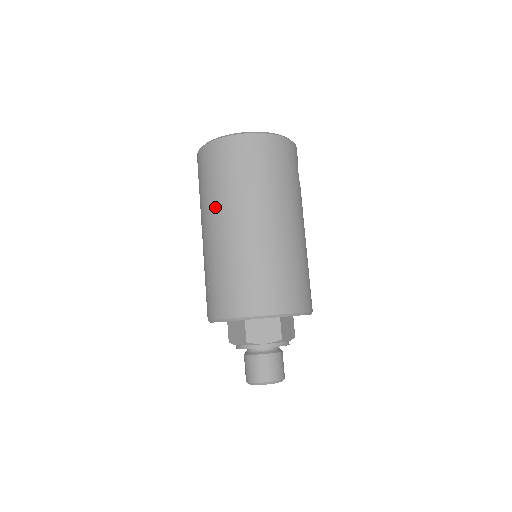
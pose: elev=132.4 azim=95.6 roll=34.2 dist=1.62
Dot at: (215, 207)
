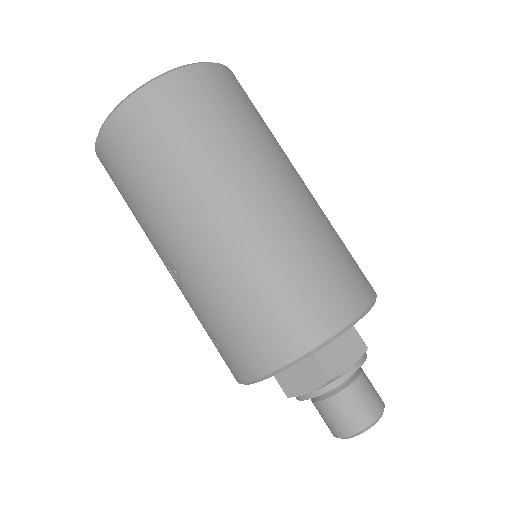
Dot at: (185, 199)
